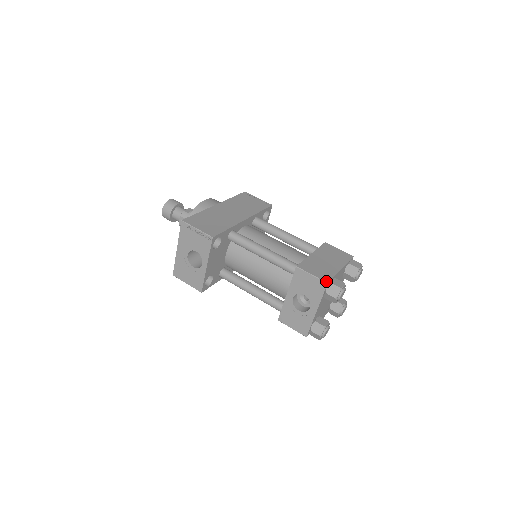
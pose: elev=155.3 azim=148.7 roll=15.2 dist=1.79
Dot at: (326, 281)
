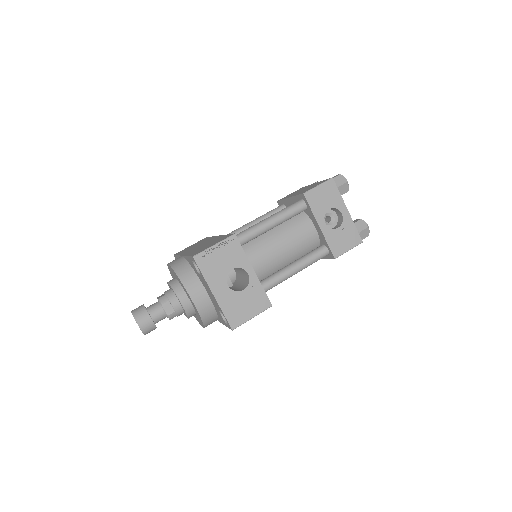
Dot at: (330, 178)
